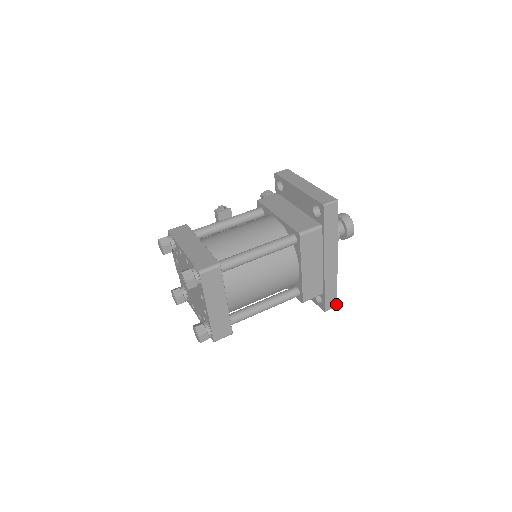
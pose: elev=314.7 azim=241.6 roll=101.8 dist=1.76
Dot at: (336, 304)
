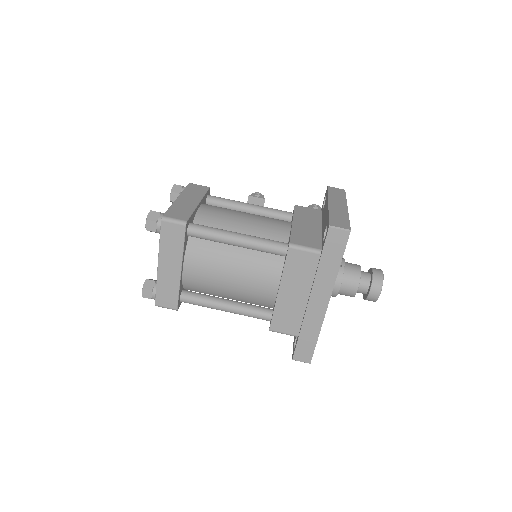
Dot at: (310, 360)
